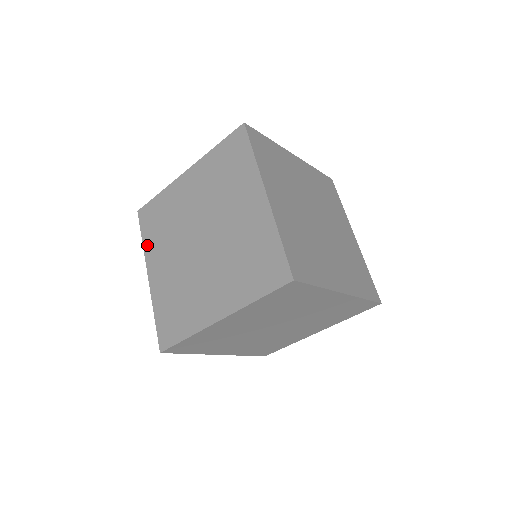
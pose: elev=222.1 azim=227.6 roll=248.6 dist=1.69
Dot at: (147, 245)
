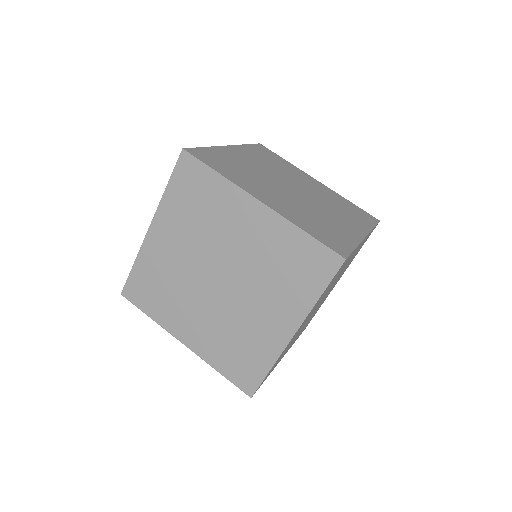
Dot at: occluded
